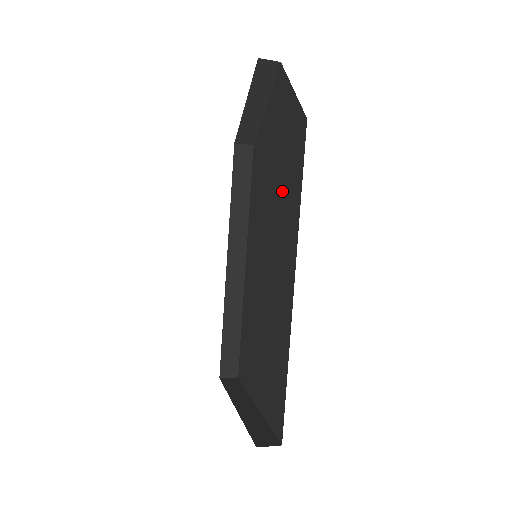
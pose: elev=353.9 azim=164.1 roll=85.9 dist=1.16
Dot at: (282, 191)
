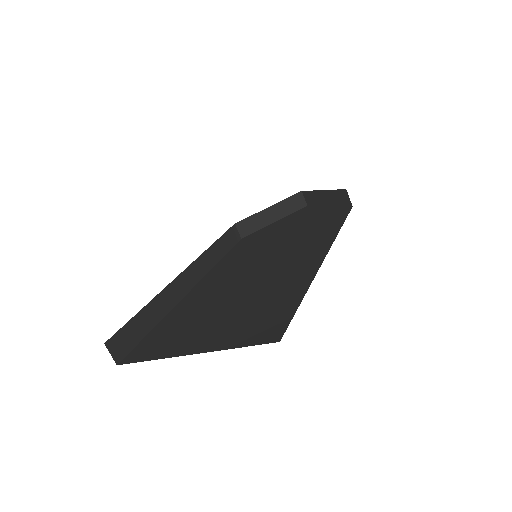
Dot at: (304, 234)
